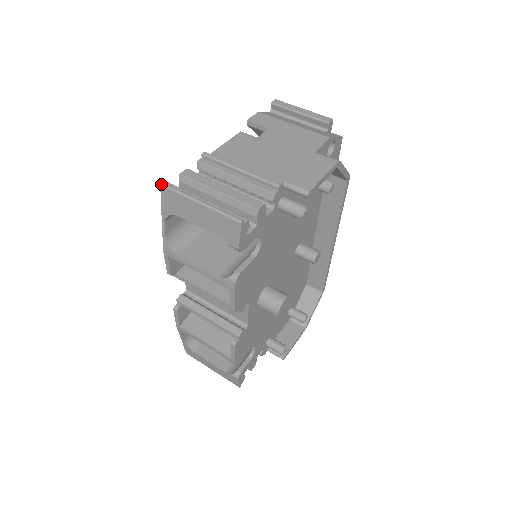
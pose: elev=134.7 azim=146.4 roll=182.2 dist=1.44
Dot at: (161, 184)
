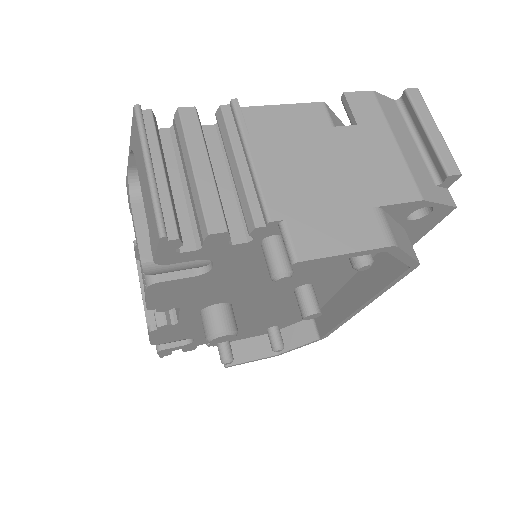
Dot at: (134, 106)
